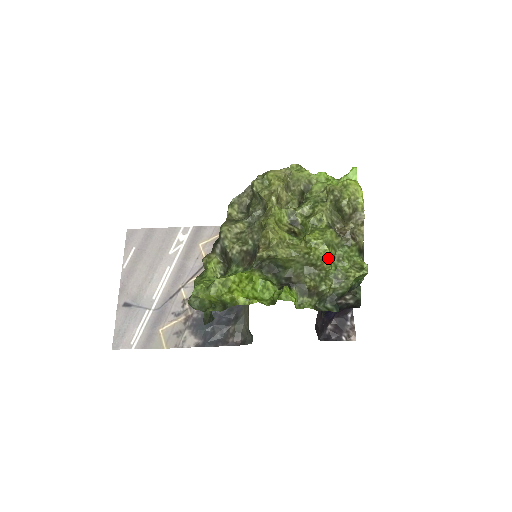
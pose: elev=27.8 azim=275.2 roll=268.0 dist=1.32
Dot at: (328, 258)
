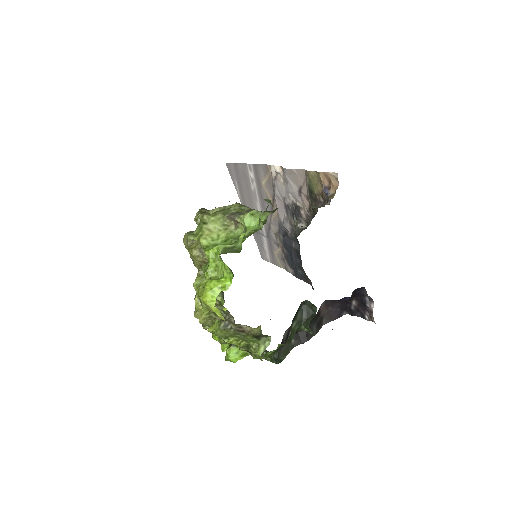
Dot at: occluded
